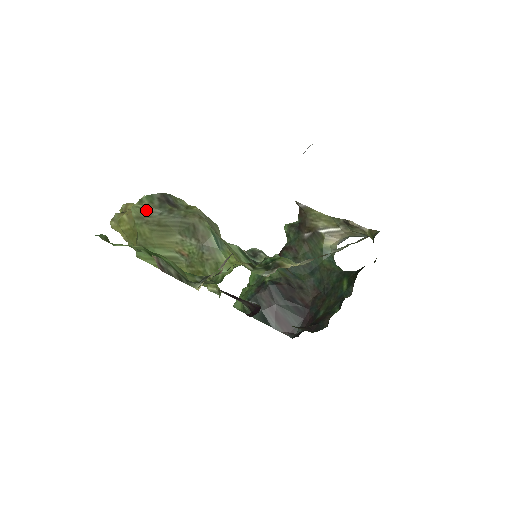
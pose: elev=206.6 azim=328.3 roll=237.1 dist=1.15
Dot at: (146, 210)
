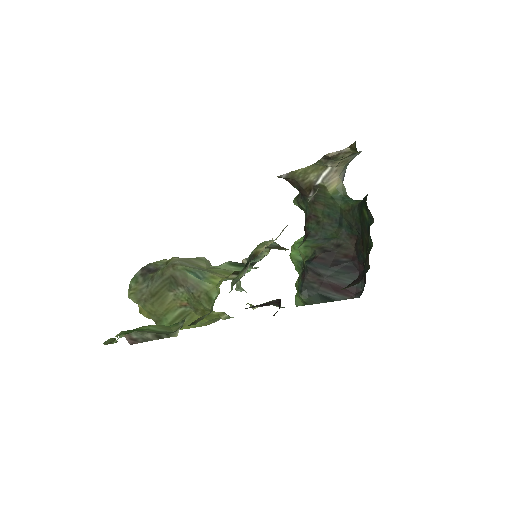
Dot at: (137, 292)
